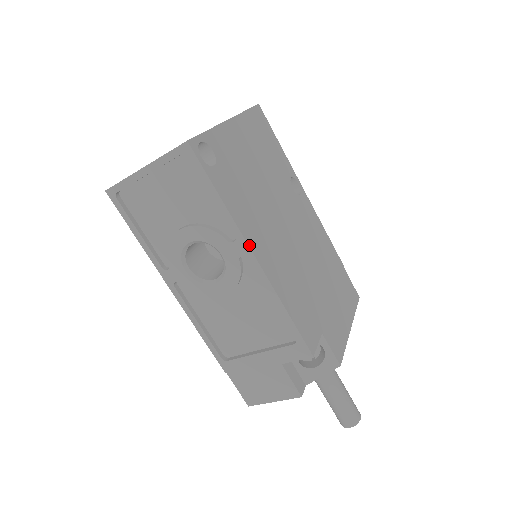
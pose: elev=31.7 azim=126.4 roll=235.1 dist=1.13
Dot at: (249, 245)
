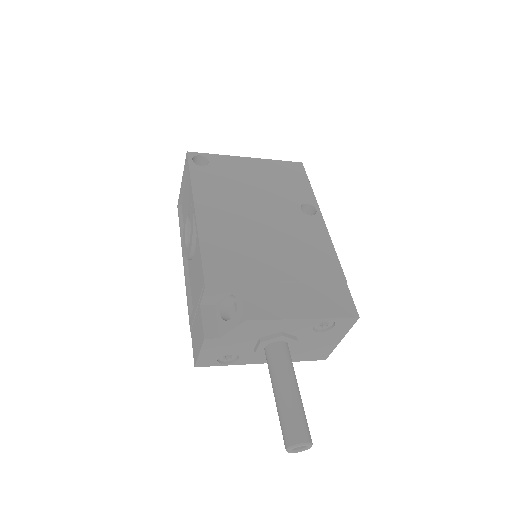
Dot at: (195, 203)
